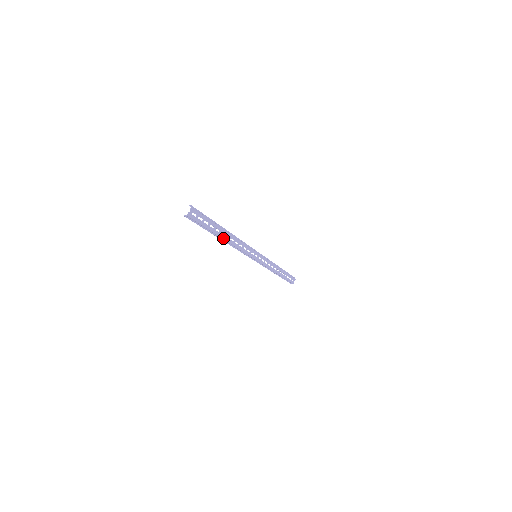
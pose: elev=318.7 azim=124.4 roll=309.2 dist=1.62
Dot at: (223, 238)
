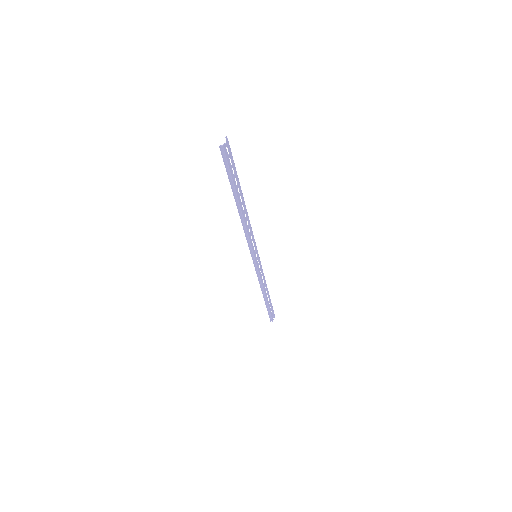
Dot at: (240, 206)
